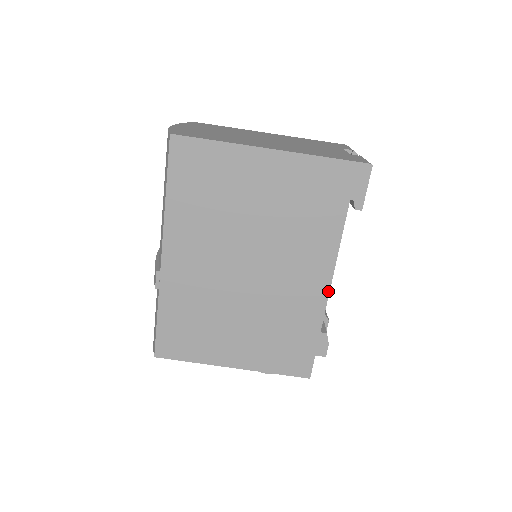
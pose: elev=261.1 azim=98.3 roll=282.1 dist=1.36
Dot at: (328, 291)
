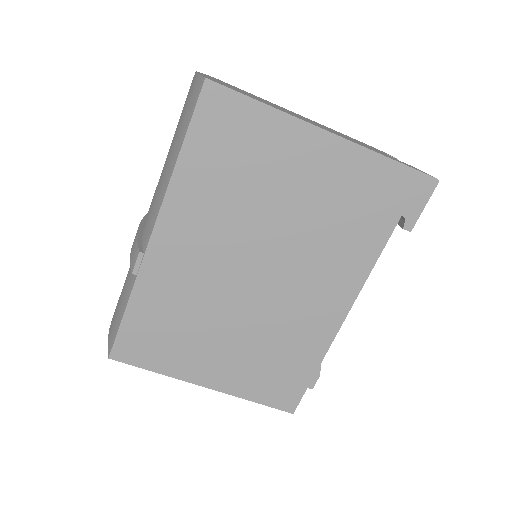
Dot at: (344, 318)
